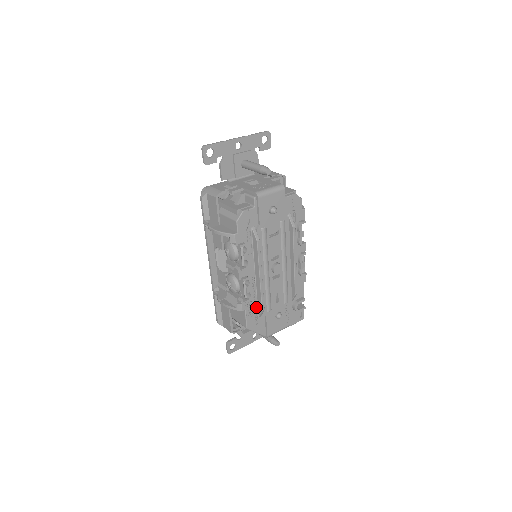
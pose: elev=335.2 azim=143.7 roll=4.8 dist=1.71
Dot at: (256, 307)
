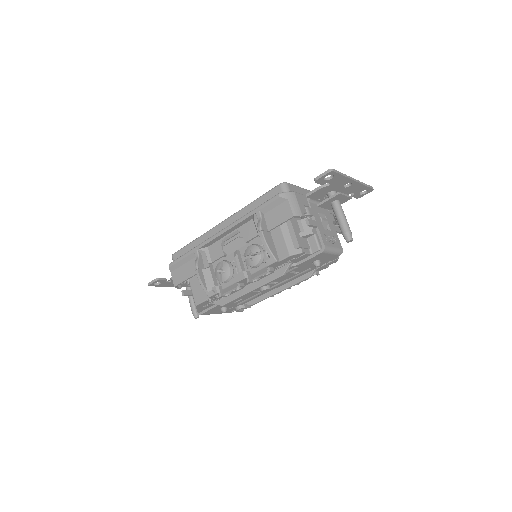
Dot at: (220, 299)
